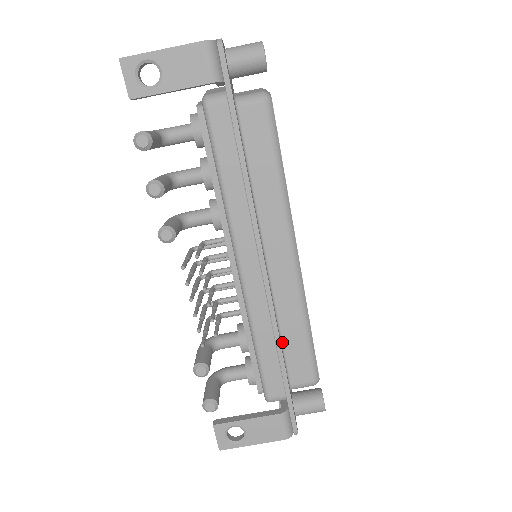
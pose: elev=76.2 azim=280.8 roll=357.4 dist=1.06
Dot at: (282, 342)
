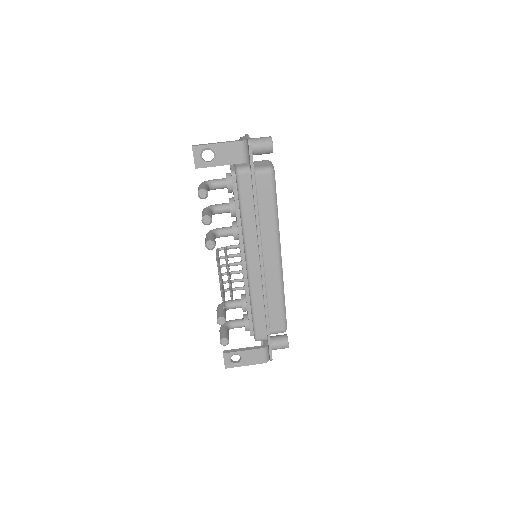
Dot at: (268, 307)
